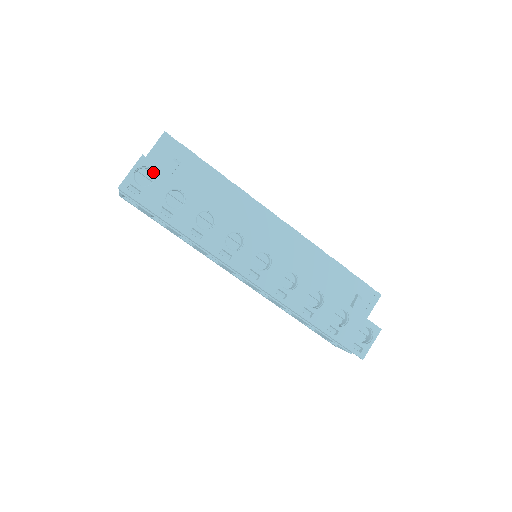
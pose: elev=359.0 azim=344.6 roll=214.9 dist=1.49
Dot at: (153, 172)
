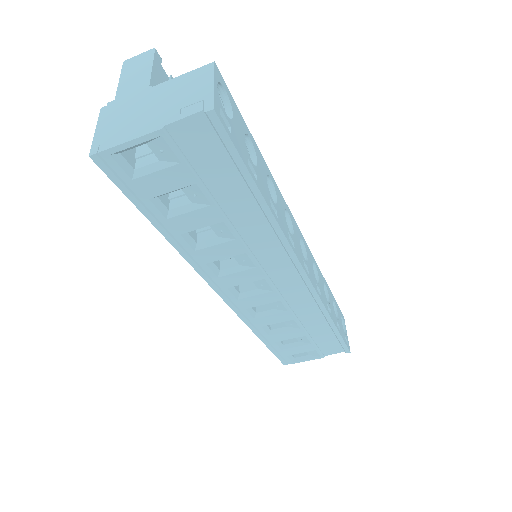
Dot at: (227, 98)
